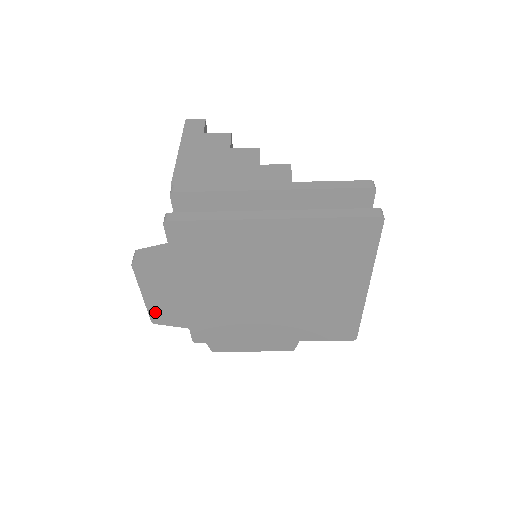
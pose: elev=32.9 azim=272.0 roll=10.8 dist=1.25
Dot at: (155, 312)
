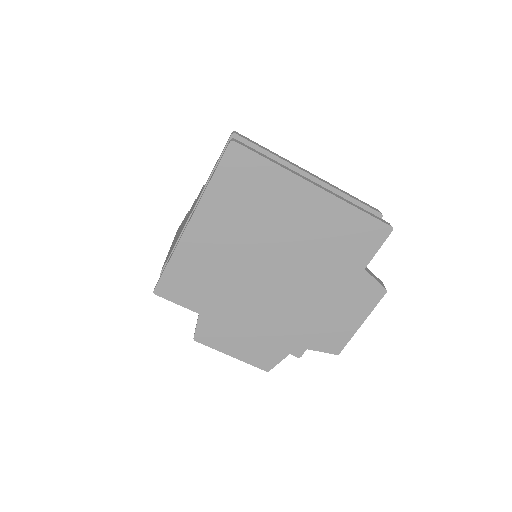
Dot at: (256, 361)
